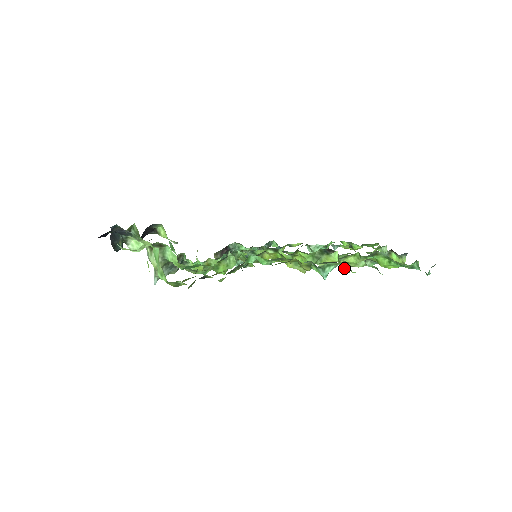
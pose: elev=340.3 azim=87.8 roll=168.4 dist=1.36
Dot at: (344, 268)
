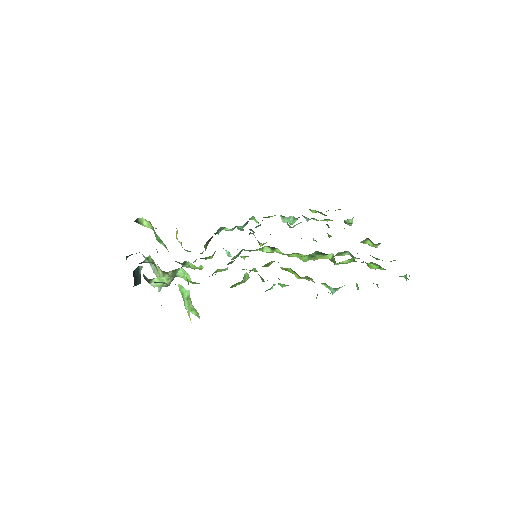
Dot at: occluded
